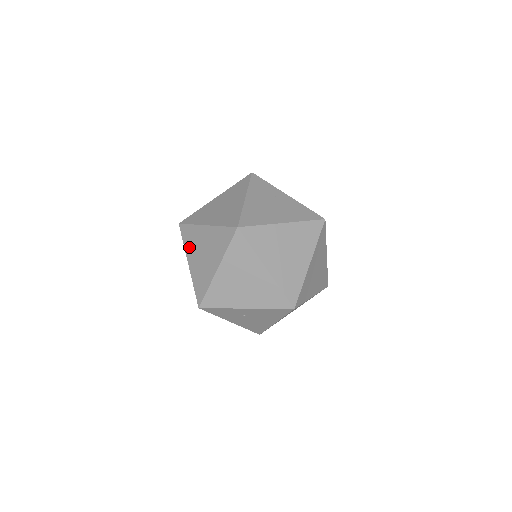
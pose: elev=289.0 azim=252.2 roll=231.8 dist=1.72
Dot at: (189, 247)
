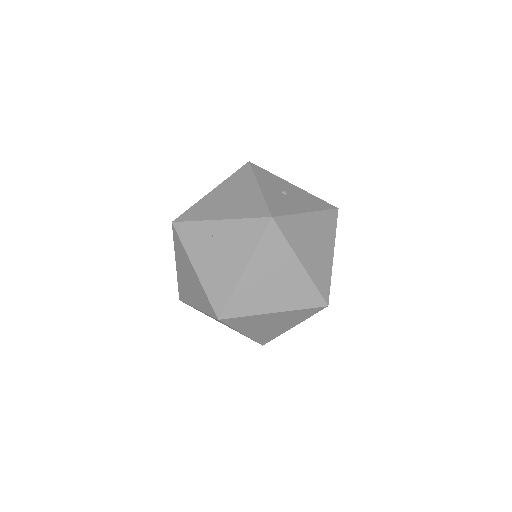
Dot at: occluded
